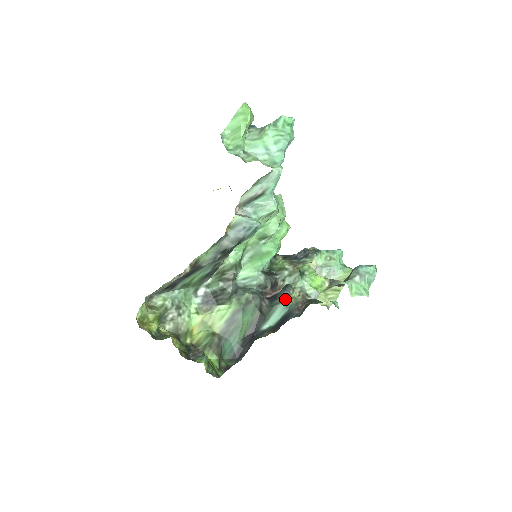
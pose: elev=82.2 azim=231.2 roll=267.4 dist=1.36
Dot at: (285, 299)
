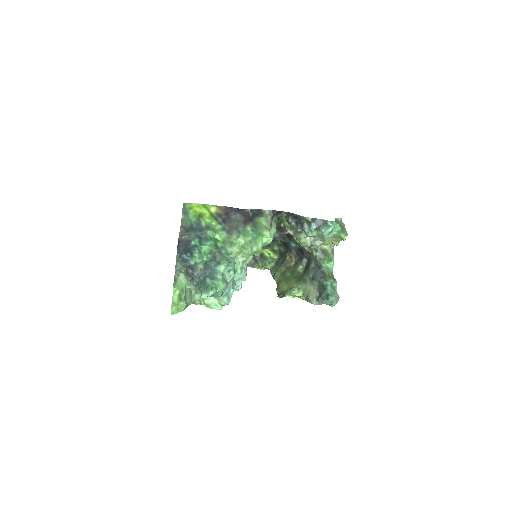
Dot at: occluded
